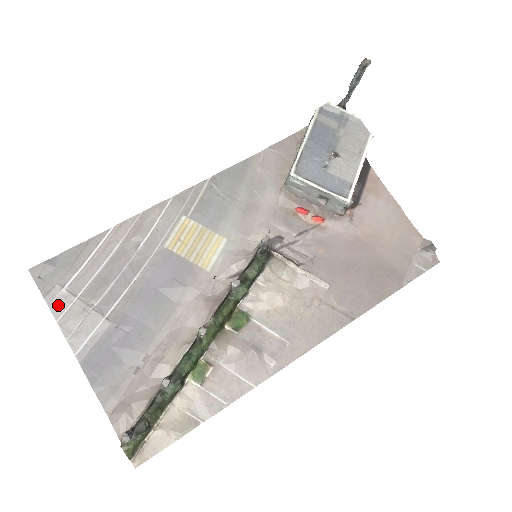
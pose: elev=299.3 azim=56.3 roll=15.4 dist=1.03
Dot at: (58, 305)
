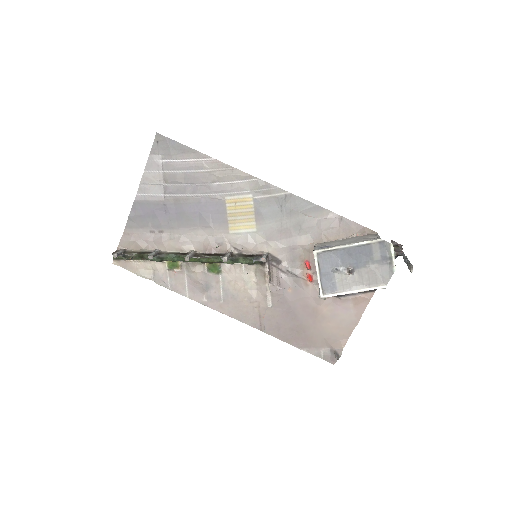
Dot at: (152, 165)
